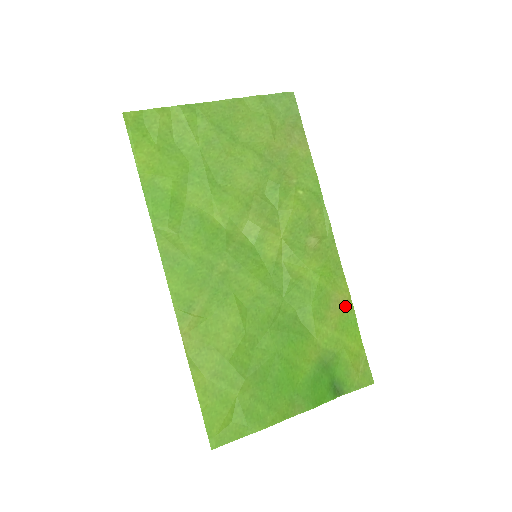
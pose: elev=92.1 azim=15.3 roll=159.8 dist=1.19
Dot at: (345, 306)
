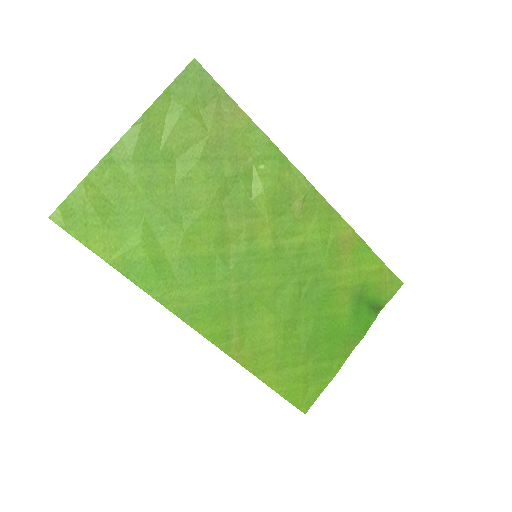
Dot at: (353, 241)
